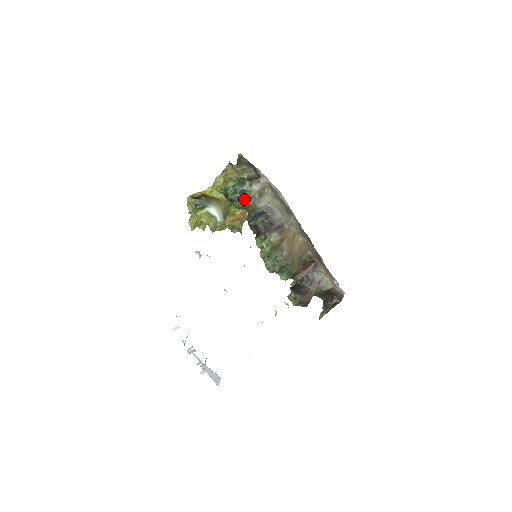
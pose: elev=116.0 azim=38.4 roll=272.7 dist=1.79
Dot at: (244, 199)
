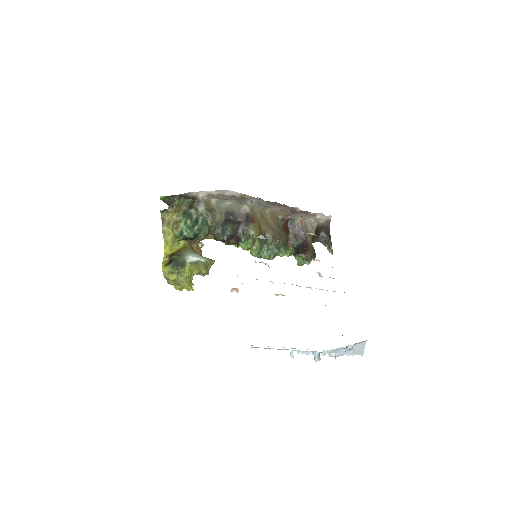
Dot at: (203, 225)
